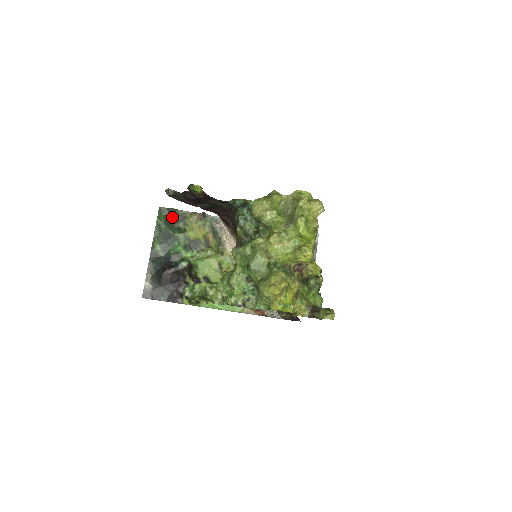
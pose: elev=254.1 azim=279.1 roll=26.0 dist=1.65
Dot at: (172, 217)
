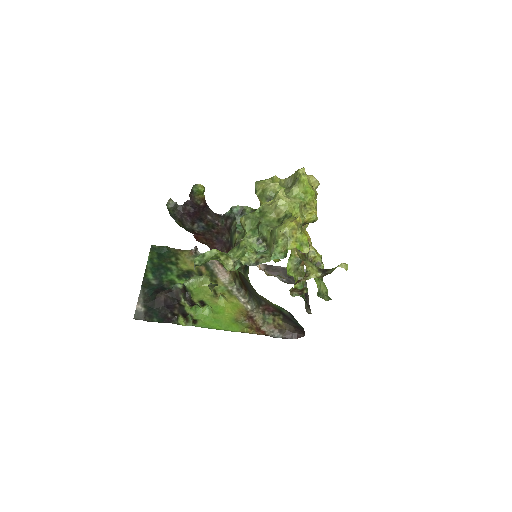
Dot at: (164, 253)
